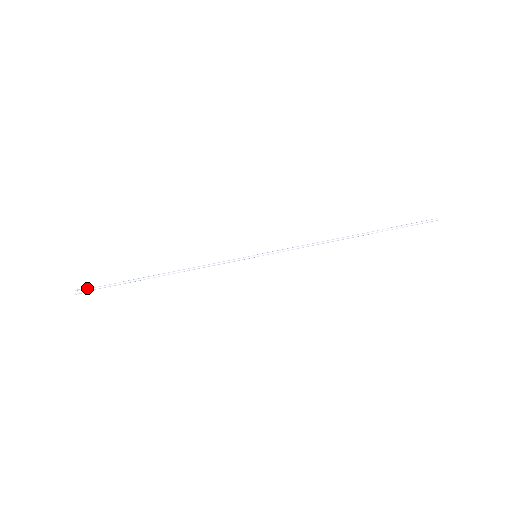
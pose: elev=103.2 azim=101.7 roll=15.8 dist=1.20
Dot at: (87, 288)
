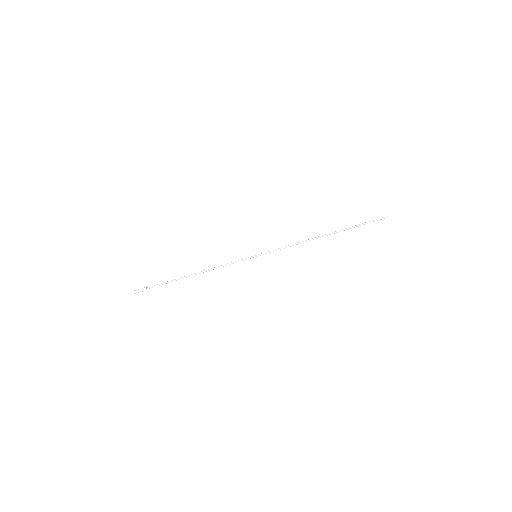
Dot at: (142, 290)
